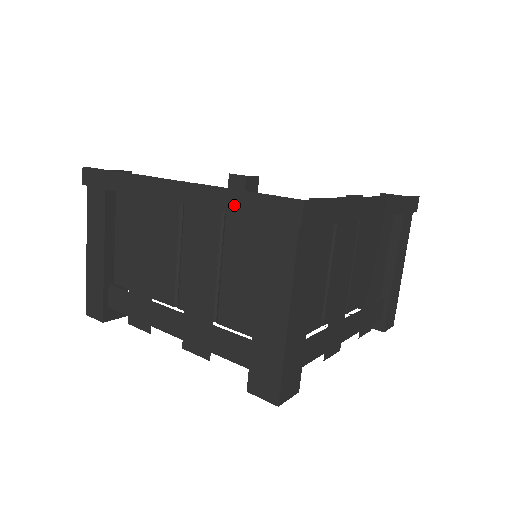
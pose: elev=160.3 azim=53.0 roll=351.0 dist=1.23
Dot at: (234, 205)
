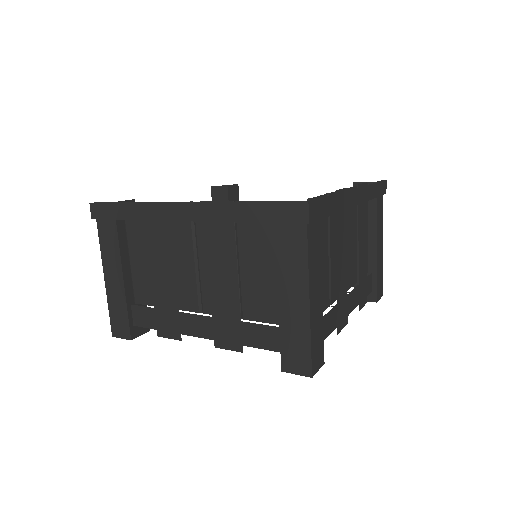
Dot at: (246, 215)
